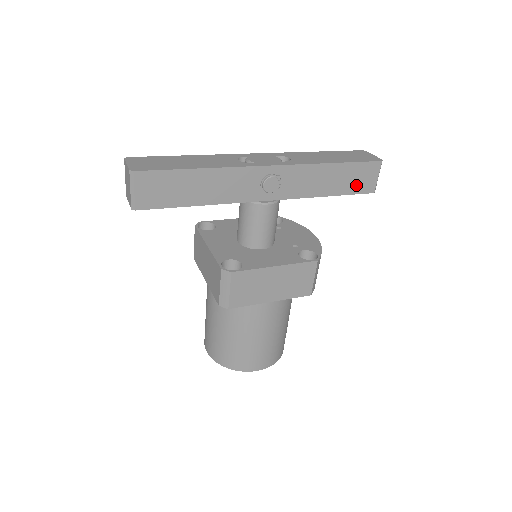
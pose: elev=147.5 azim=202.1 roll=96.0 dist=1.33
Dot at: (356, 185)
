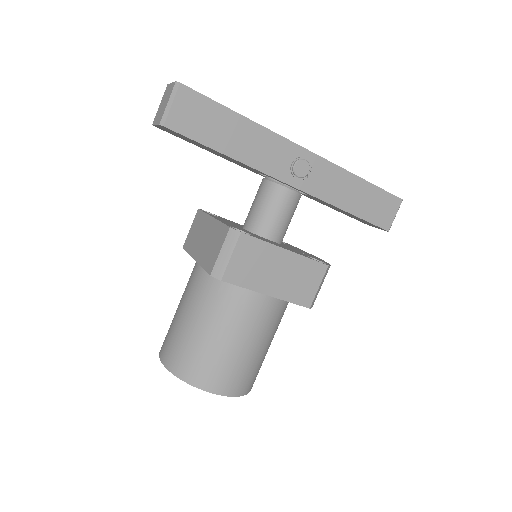
Dot at: (375, 214)
